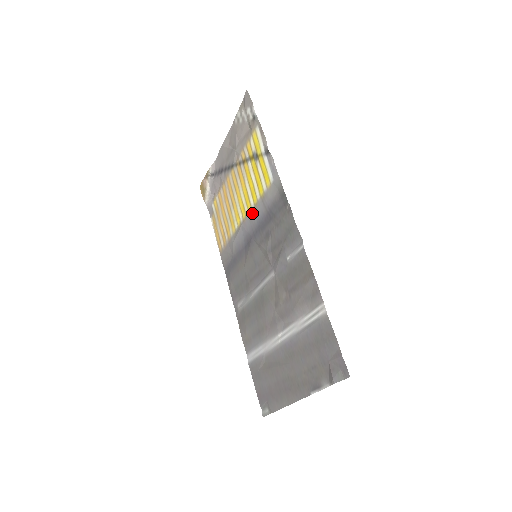
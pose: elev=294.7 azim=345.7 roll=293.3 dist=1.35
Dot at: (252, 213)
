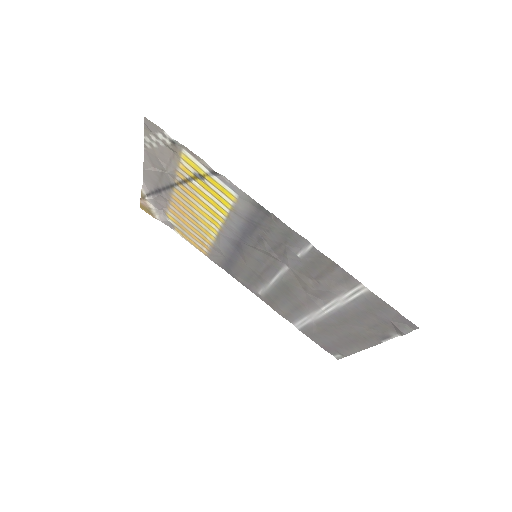
Dot at: (228, 224)
